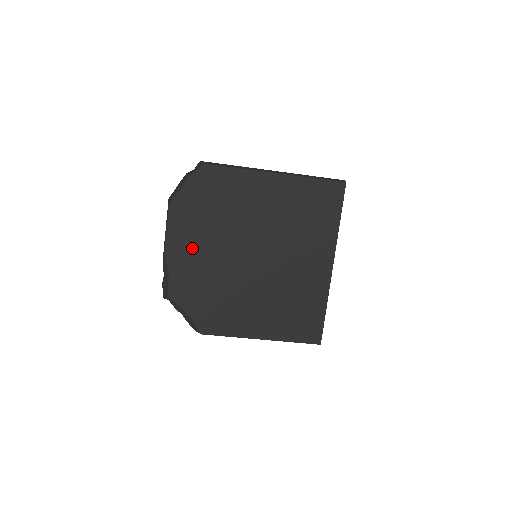
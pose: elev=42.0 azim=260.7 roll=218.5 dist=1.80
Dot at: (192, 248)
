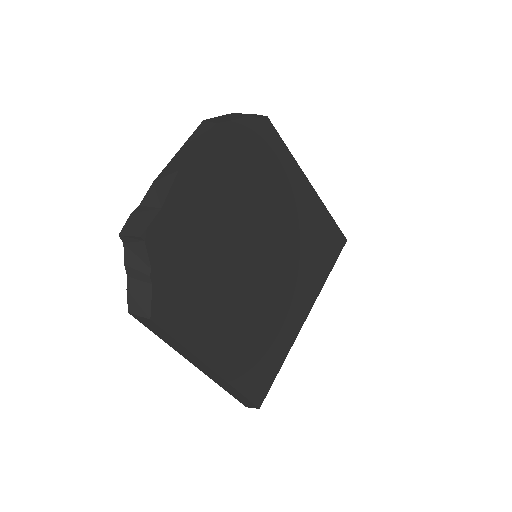
Dot at: (207, 194)
